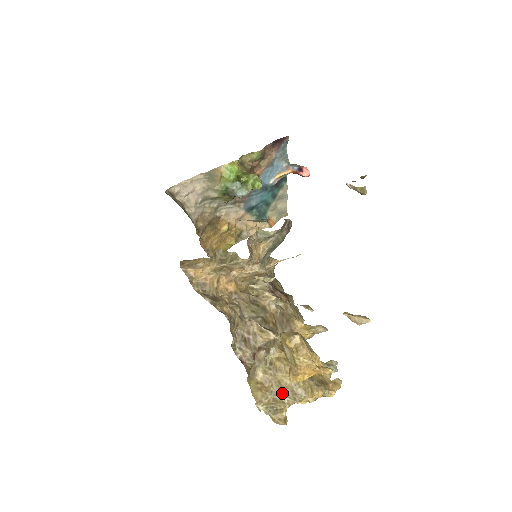
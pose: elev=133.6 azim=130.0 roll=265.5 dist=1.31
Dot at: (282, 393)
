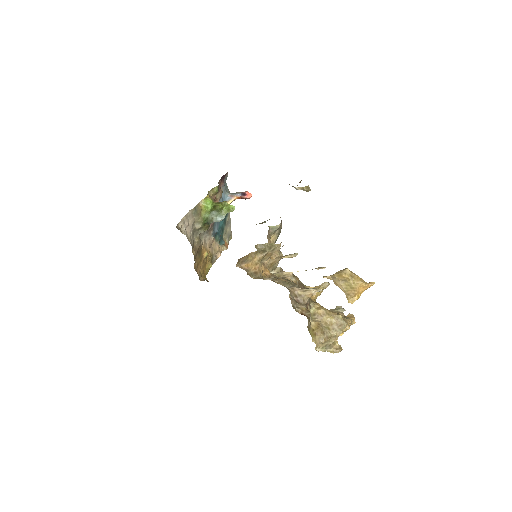
Dot at: (331, 330)
